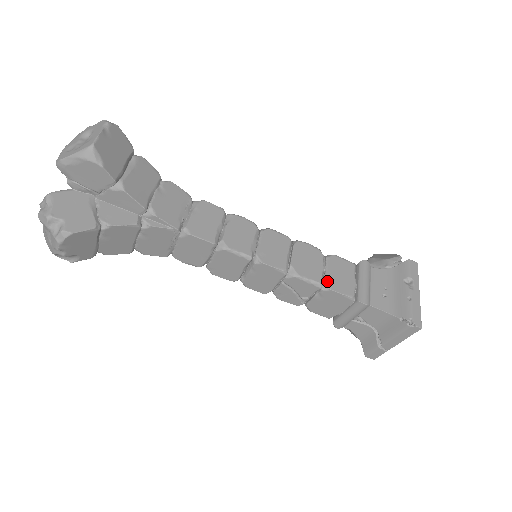
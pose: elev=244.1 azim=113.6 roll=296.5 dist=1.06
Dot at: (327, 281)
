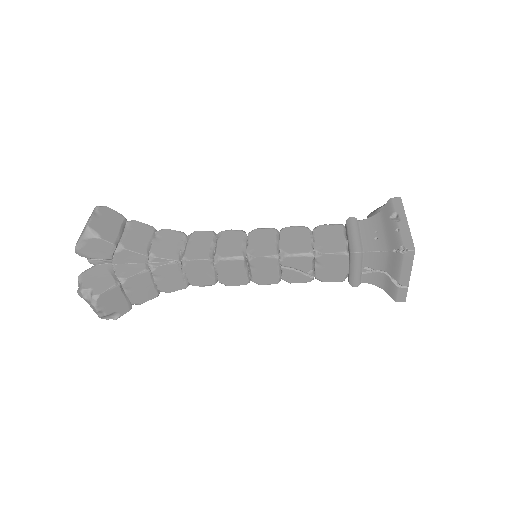
Dot at: (317, 248)
